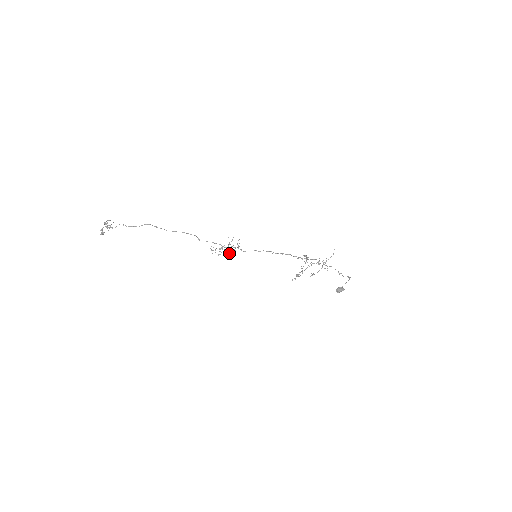
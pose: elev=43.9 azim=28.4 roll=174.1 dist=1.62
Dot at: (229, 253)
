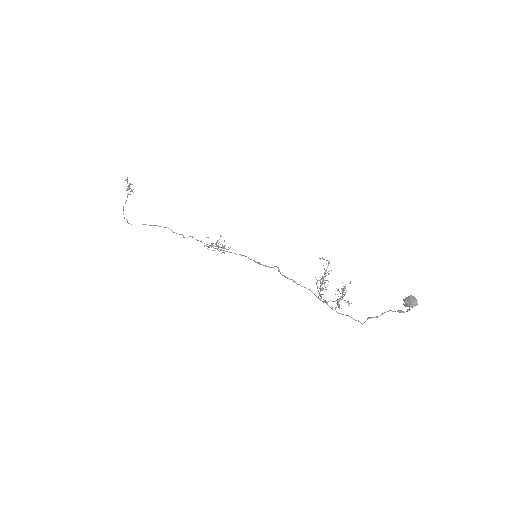
Dot at: (223, 251)
